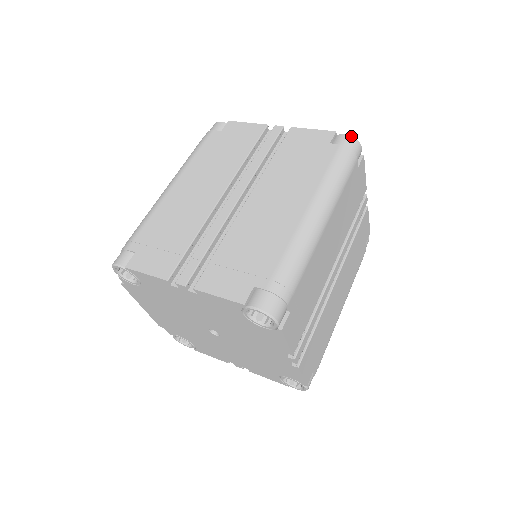
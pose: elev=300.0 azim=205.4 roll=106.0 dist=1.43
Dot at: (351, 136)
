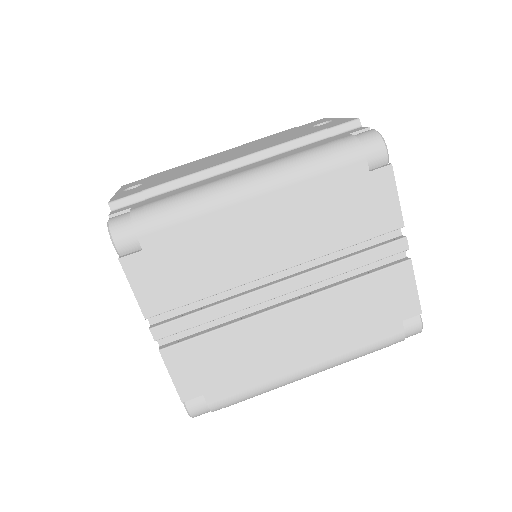
Dot at: occluded
